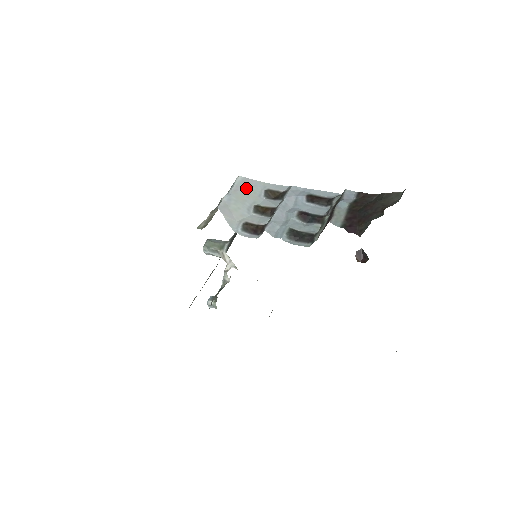
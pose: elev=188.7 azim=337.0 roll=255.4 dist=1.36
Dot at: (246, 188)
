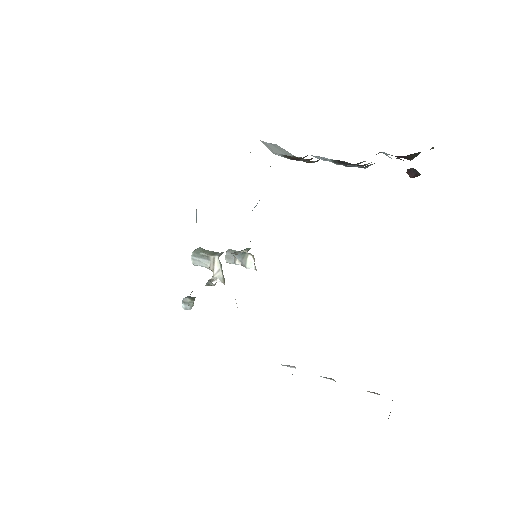
Dot at: (282, 150)
